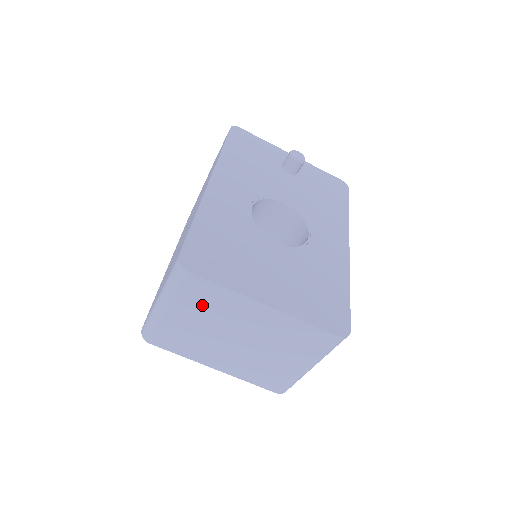
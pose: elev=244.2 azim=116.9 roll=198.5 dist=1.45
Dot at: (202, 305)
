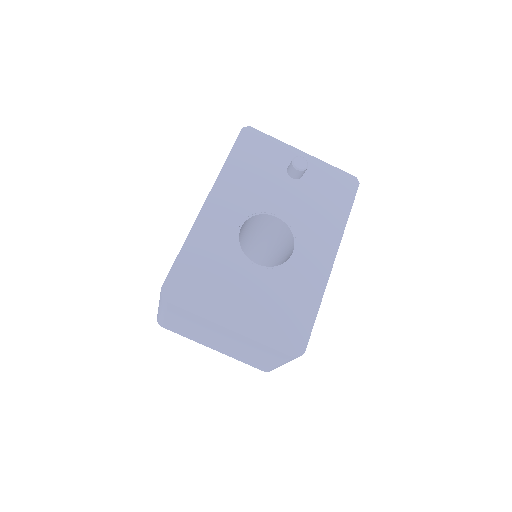
Dot at: (186, 319)
